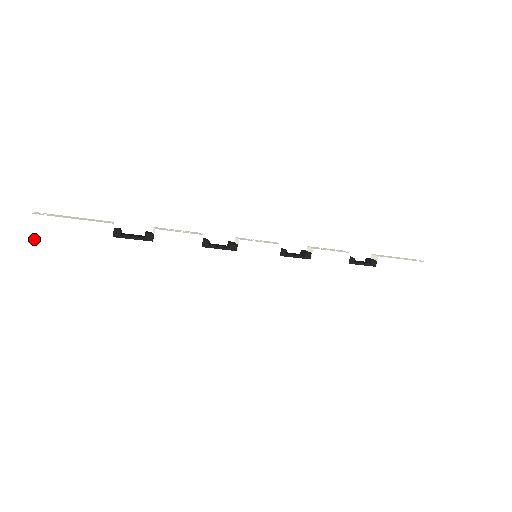
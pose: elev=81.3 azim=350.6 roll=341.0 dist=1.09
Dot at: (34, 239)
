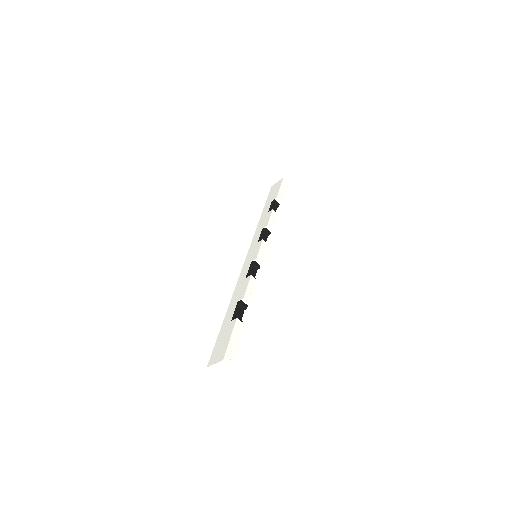
Dot at: (221, 369)
